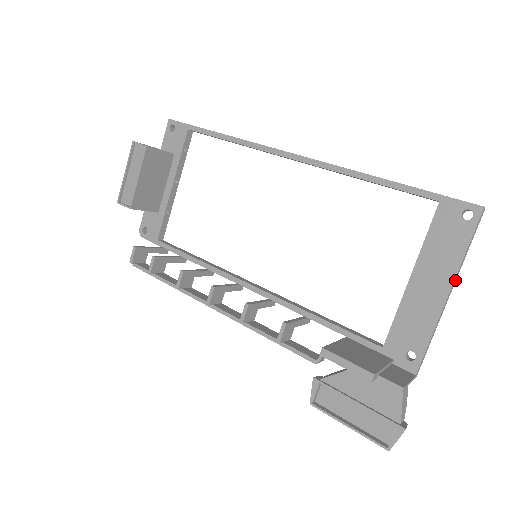
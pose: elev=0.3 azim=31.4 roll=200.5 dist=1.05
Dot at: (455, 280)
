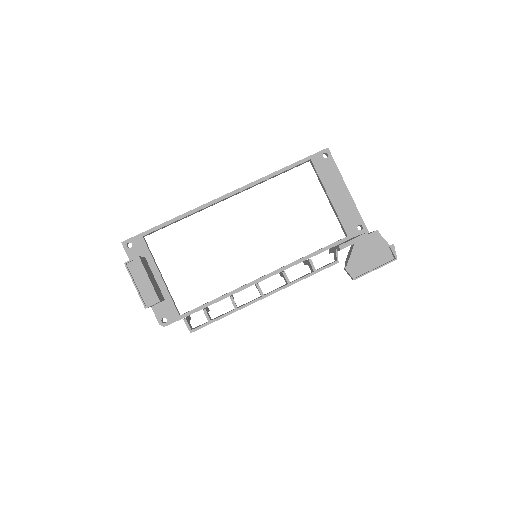
Dot at: (344, 184)
